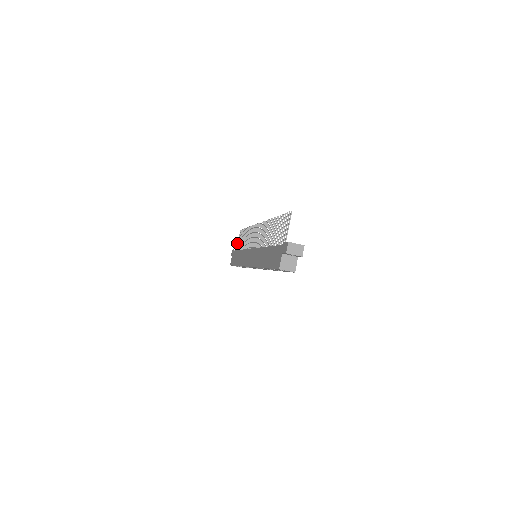
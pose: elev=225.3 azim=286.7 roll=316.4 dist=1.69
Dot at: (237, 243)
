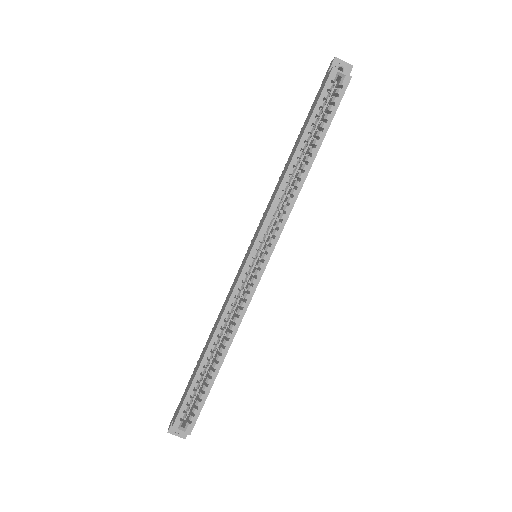
Dot at: occluded
